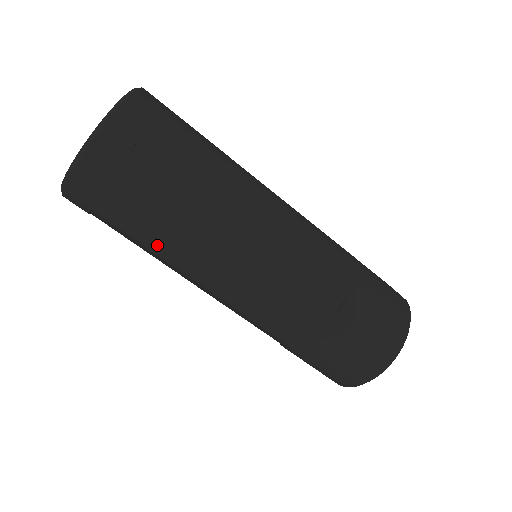
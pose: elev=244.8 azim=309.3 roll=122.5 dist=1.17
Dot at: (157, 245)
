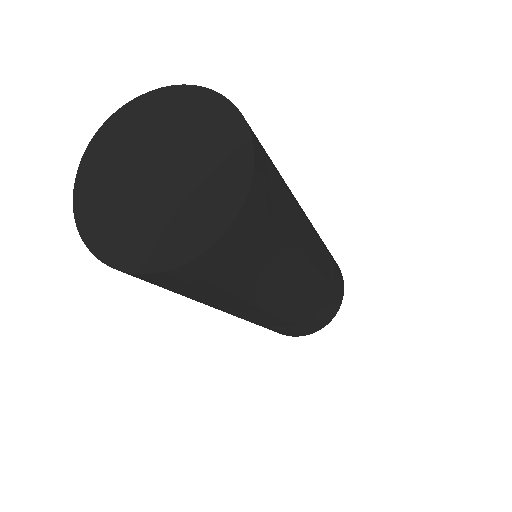
Dot at: (256, 288)
